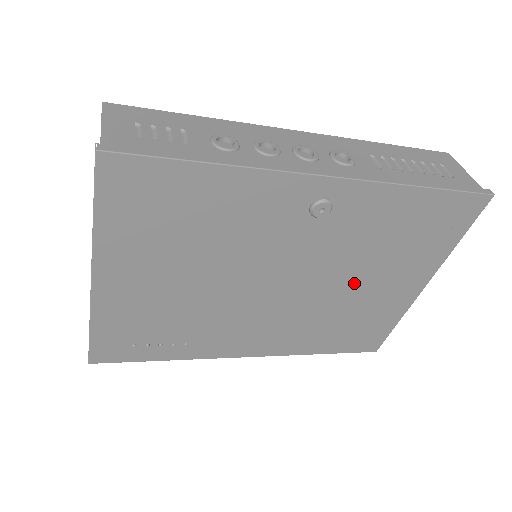
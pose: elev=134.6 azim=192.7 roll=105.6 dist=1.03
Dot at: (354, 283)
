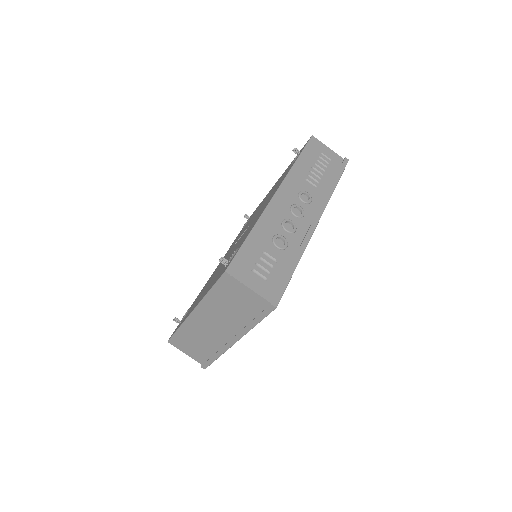
Dot at: occluded
